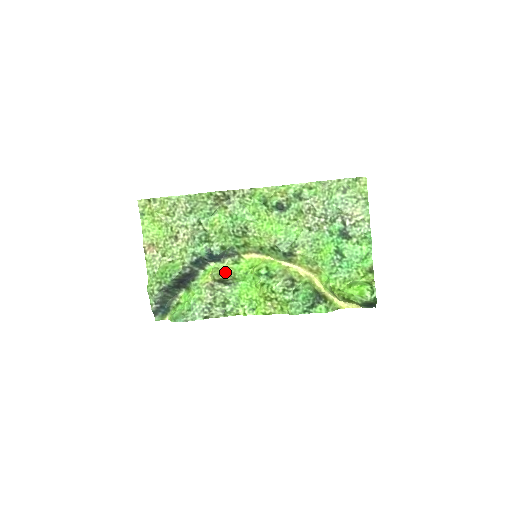
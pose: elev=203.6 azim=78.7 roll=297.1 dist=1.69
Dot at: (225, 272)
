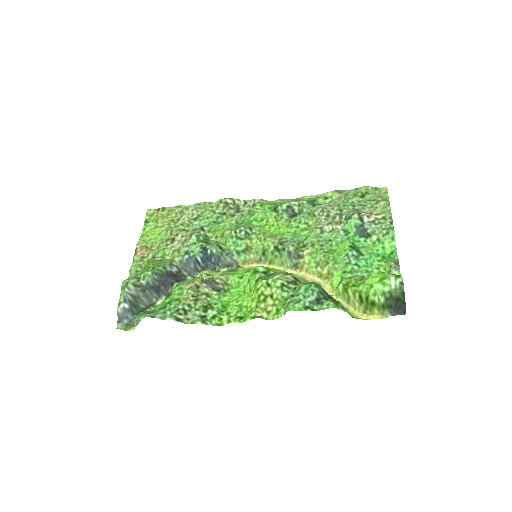
Dot at: (217, 276)
